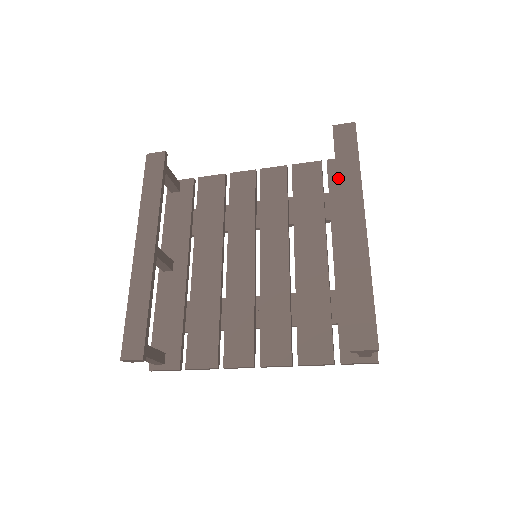
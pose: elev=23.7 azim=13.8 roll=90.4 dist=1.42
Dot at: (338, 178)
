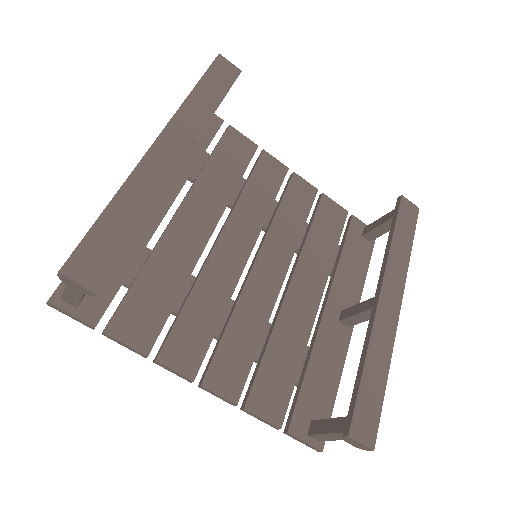
Dot at: (392, 247)
